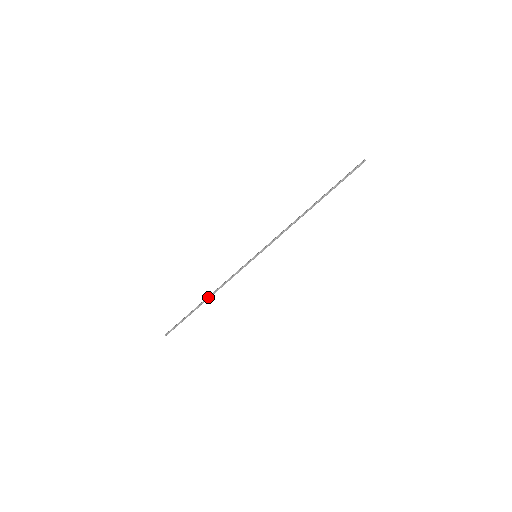
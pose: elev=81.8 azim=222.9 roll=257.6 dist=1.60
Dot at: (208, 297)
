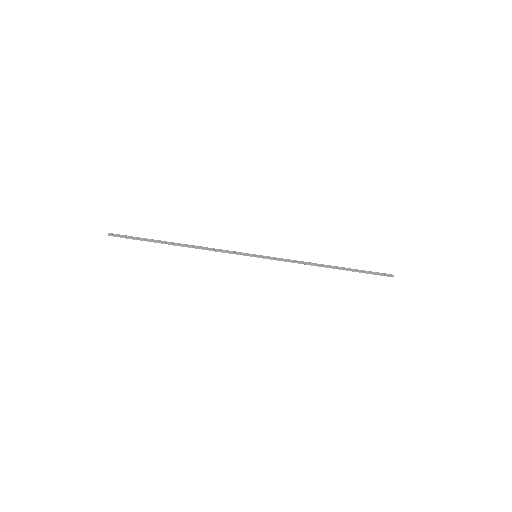
Dot at: (184, 246)
